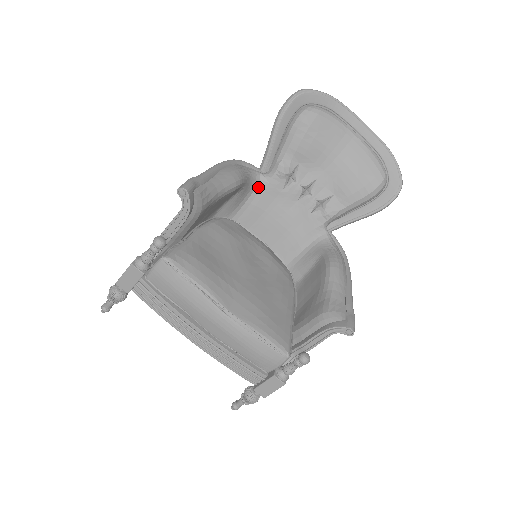
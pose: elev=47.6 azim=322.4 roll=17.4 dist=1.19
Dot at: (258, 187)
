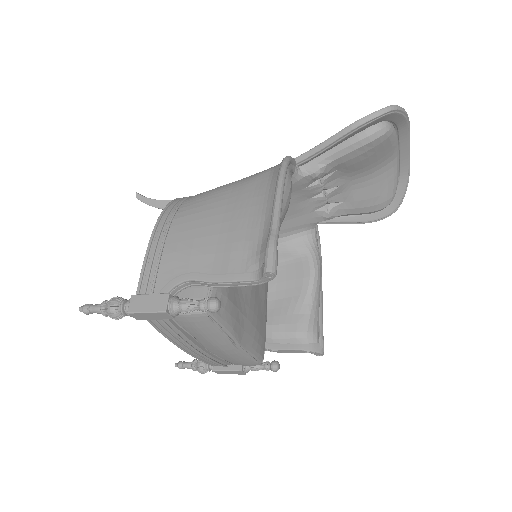
Dot at: occluded
